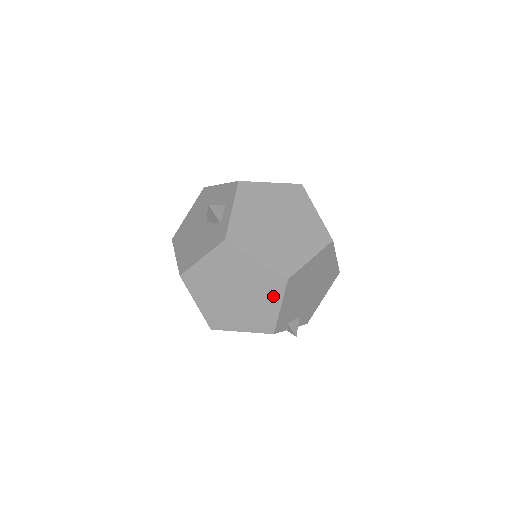
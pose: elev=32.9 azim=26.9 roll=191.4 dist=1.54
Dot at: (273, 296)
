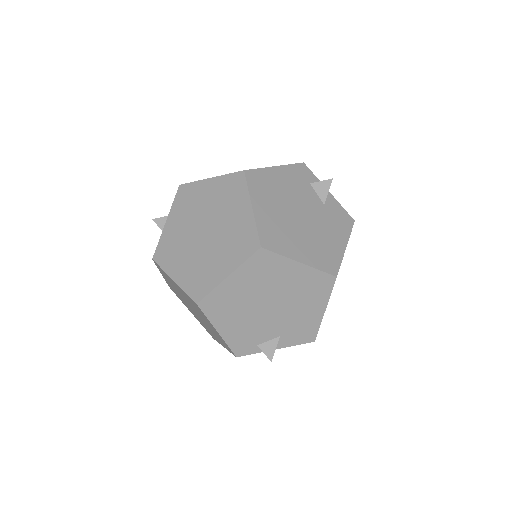
Dot at: (206, 319)
